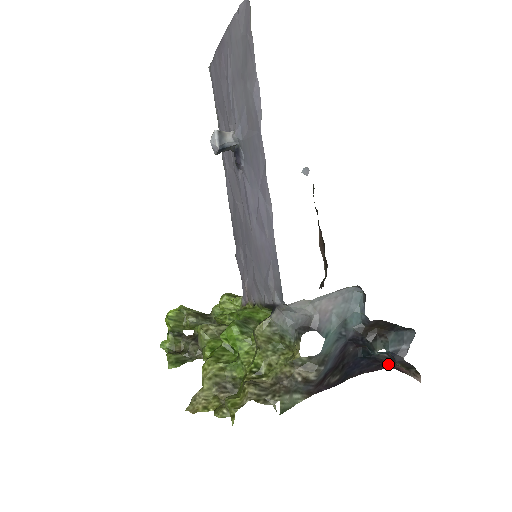
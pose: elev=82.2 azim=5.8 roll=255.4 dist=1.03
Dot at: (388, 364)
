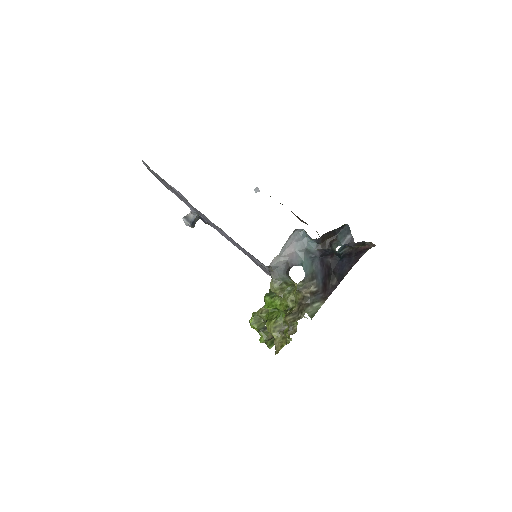
Dot at: (357, 251)
